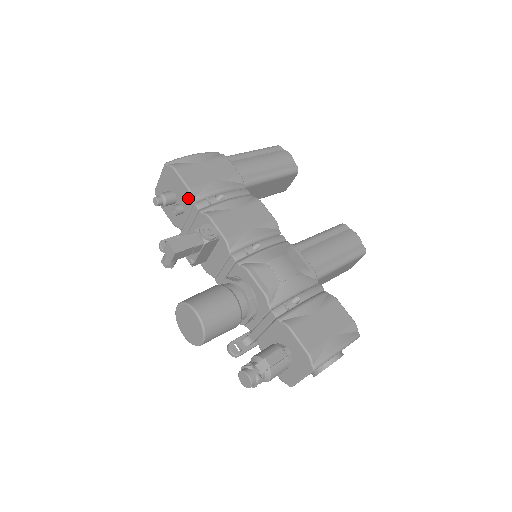
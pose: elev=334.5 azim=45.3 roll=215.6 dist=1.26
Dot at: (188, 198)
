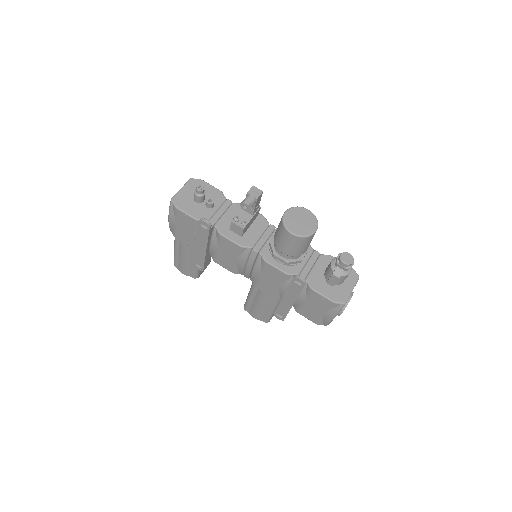
Dot at: (220, 196)
